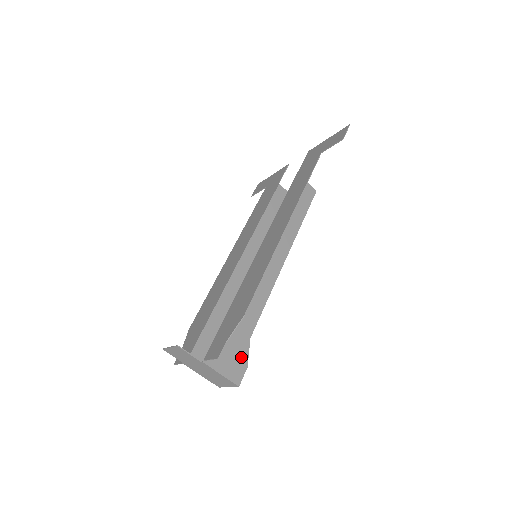
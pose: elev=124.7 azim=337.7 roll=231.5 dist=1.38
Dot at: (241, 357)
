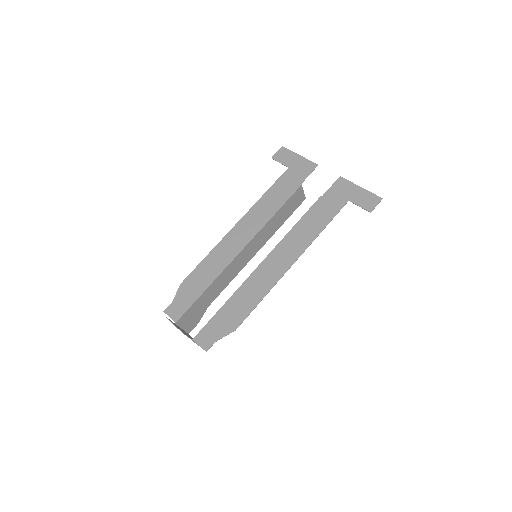
Dot at: occluded
